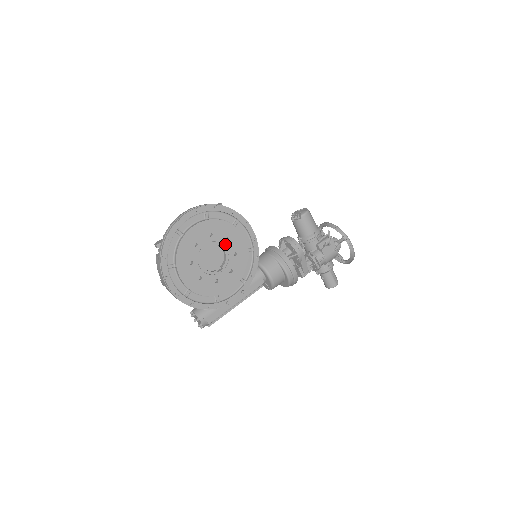
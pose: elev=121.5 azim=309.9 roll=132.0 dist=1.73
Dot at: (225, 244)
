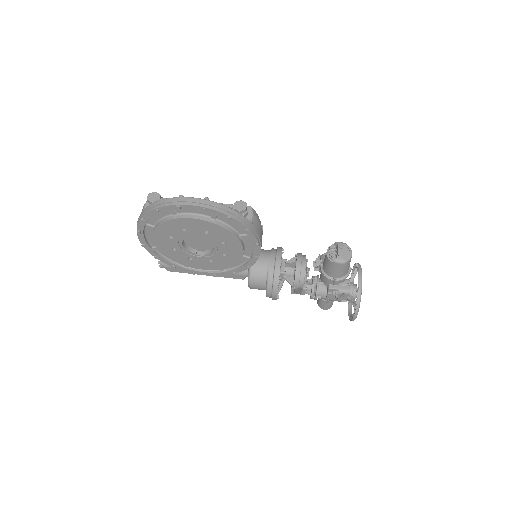
Dot at: (218, 245)
